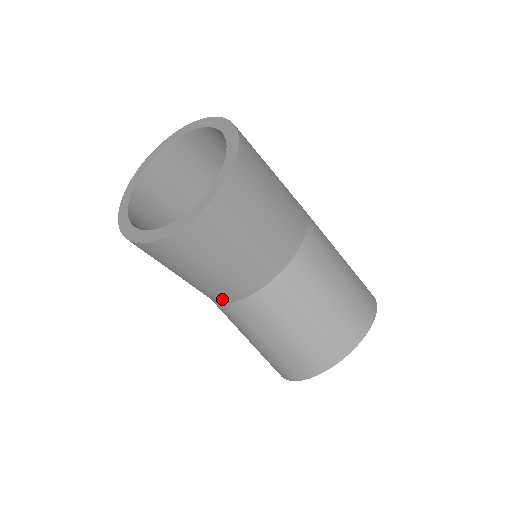
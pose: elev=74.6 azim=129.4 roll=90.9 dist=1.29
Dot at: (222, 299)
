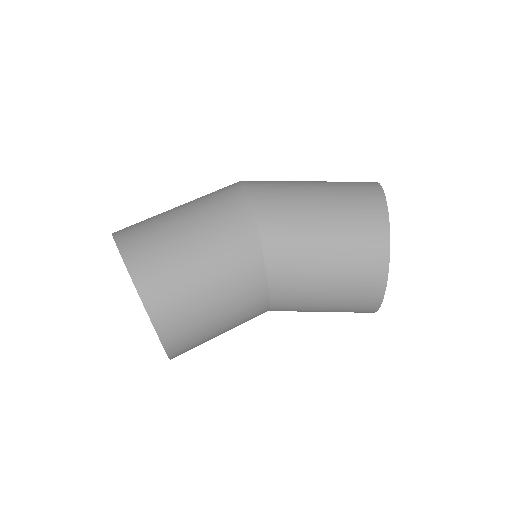
Dot at: occluded
